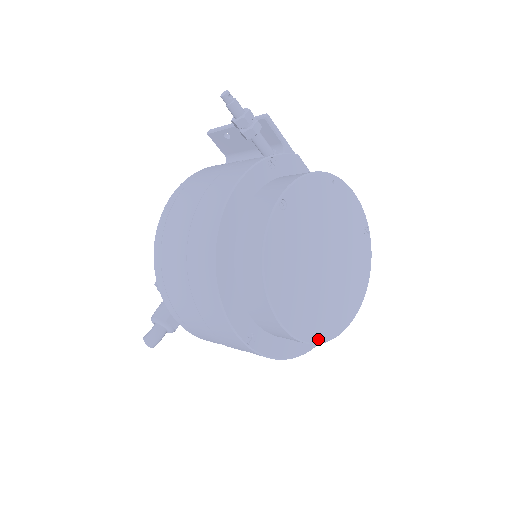
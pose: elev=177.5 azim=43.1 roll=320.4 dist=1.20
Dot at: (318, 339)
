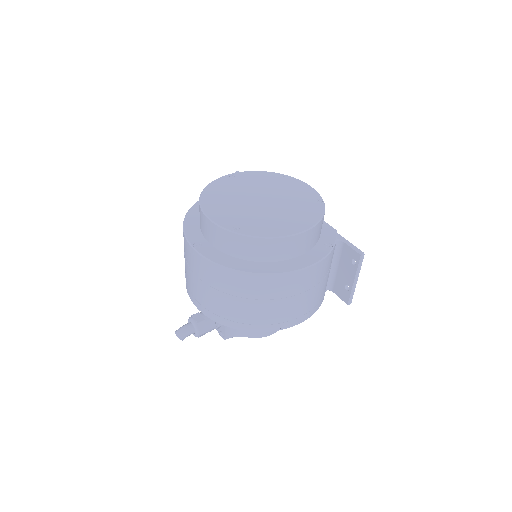
Dot at: (238, 231)
